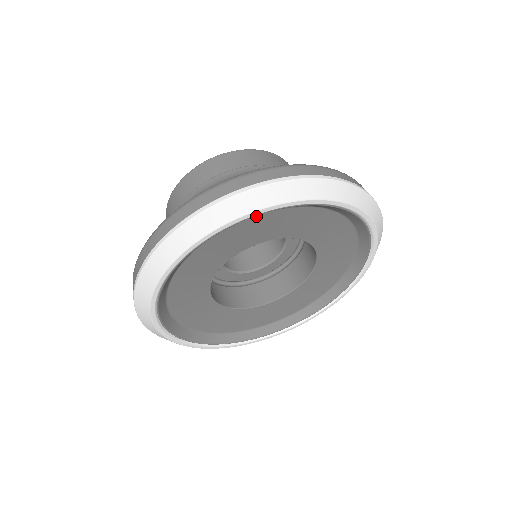
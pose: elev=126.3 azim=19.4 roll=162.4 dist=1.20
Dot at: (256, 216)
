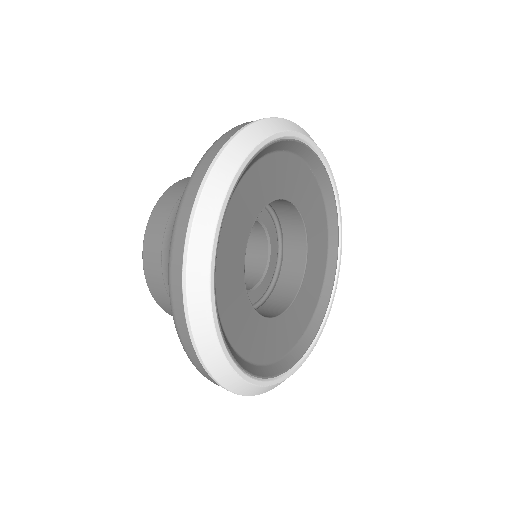
Dot at: (306, 166)
